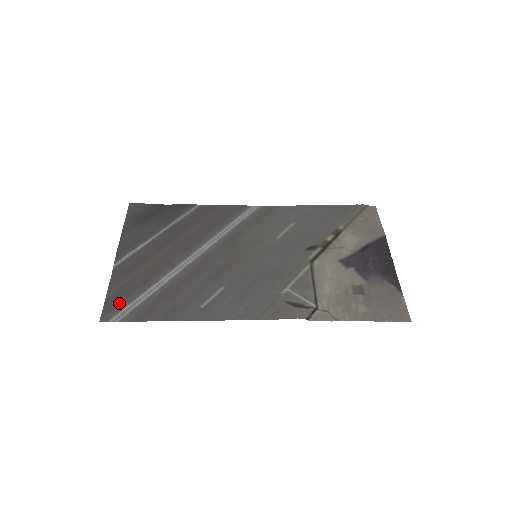
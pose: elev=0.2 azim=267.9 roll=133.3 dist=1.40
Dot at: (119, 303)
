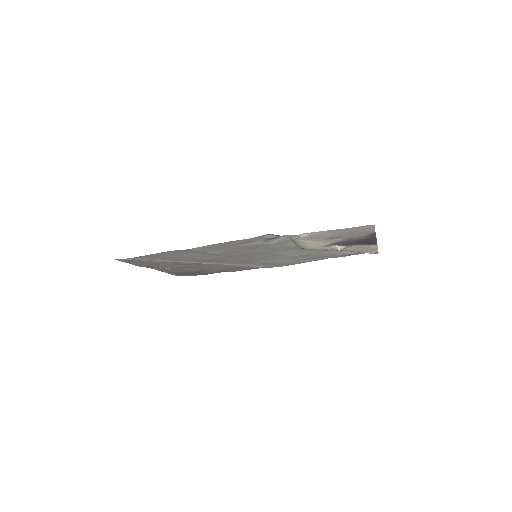
Dot at: (135, 260)
